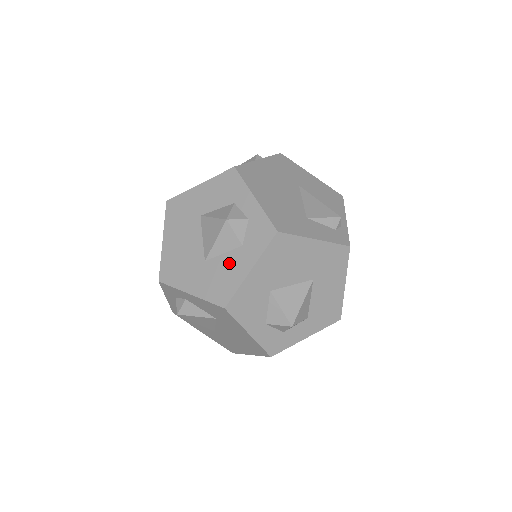
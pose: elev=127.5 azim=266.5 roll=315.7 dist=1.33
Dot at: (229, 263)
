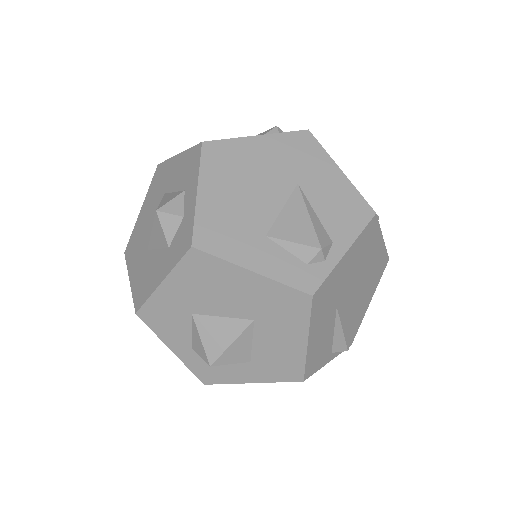
Dot at: (156, 263)
